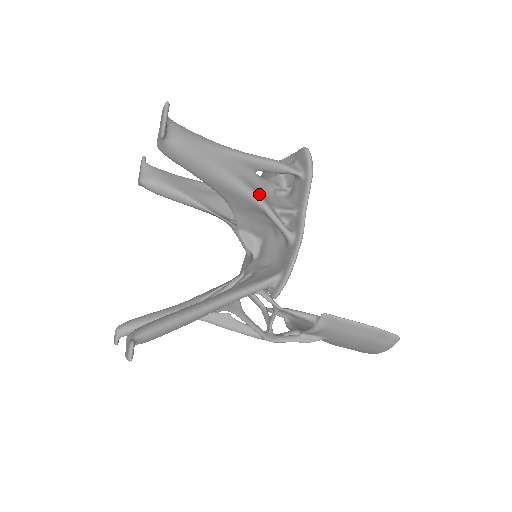
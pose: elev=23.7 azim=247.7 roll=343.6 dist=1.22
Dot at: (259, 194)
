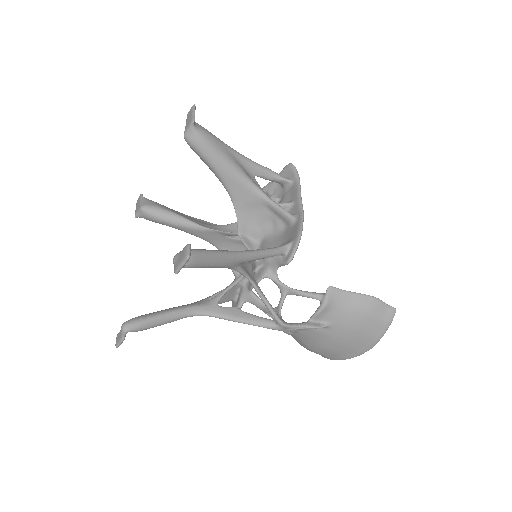
Dot at: (261, 189)
